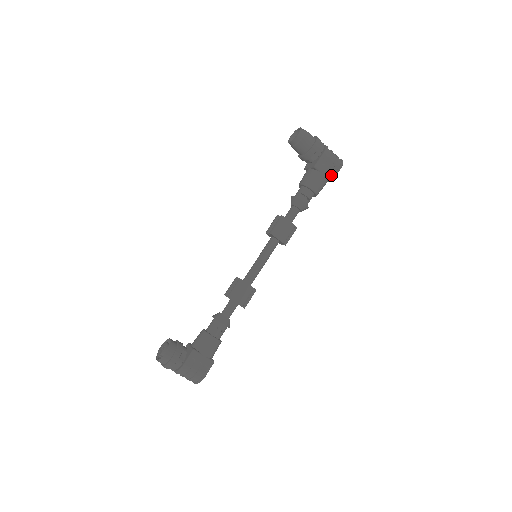
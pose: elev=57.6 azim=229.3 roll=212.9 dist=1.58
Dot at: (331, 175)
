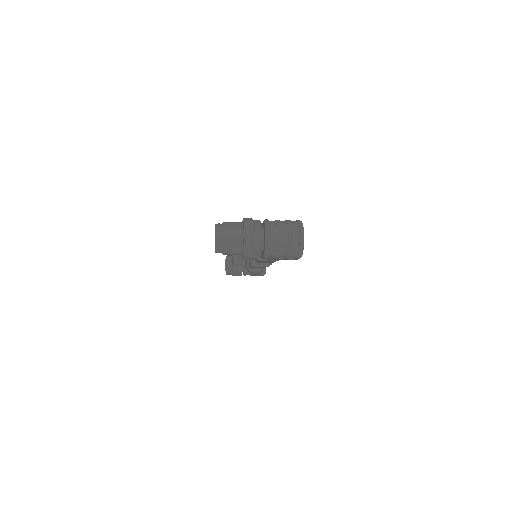
Dot at: (290, 259)
